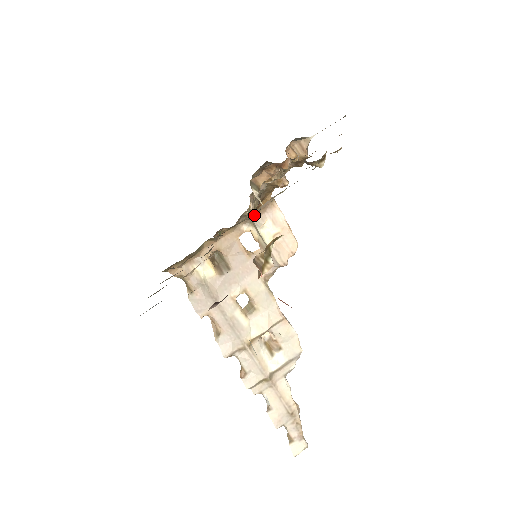
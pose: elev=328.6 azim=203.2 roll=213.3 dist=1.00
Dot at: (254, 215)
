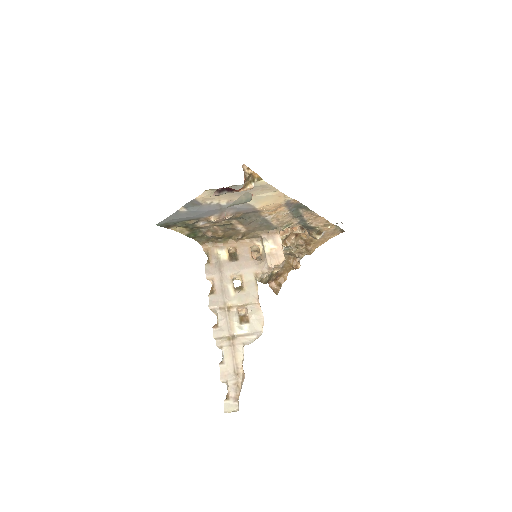
Dot at: (264, 234)
